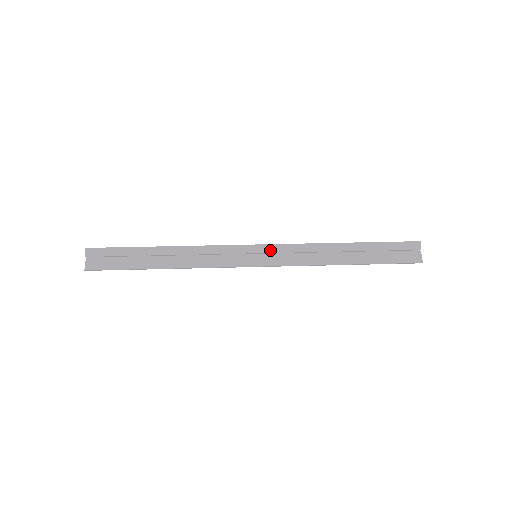
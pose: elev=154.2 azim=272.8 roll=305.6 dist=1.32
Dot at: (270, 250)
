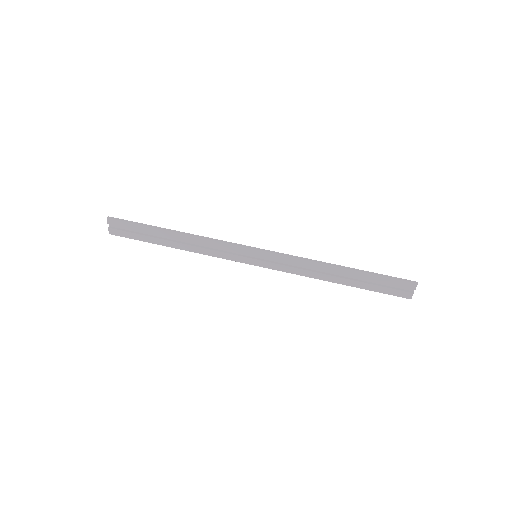
Dot at: (269, 257)
